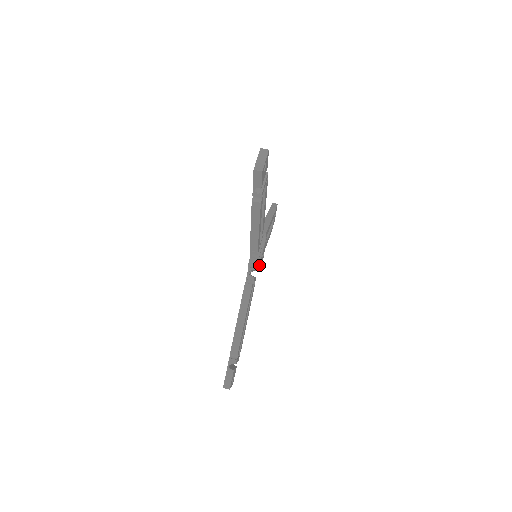
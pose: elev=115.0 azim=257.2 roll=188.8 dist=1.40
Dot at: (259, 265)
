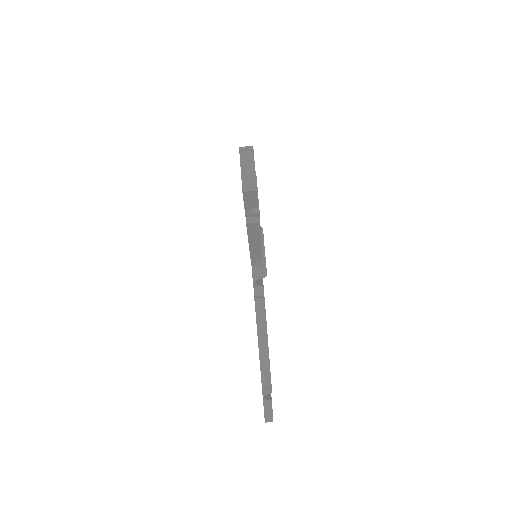
Dot at: (266, 272)
